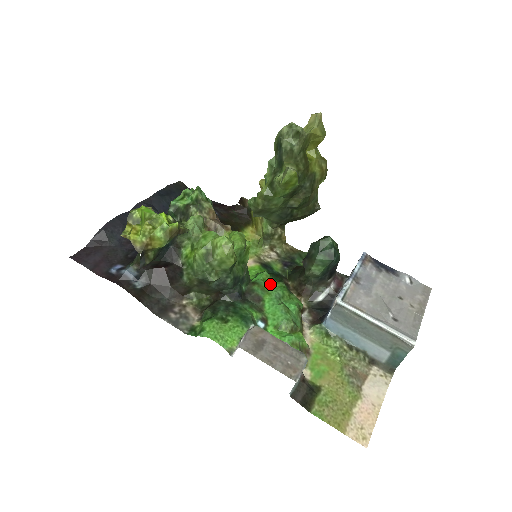
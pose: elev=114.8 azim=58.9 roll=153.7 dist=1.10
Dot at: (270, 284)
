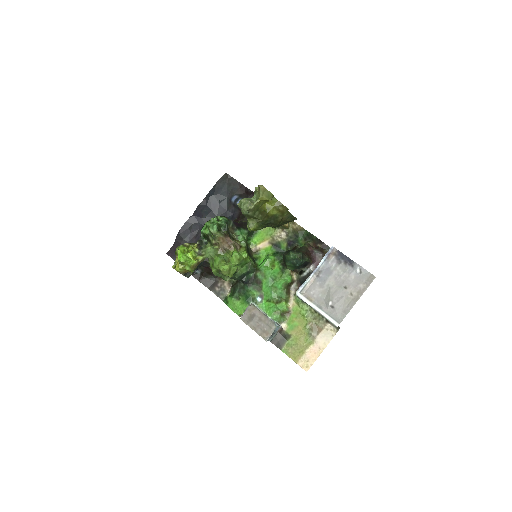
Dot at: (268, 270)
